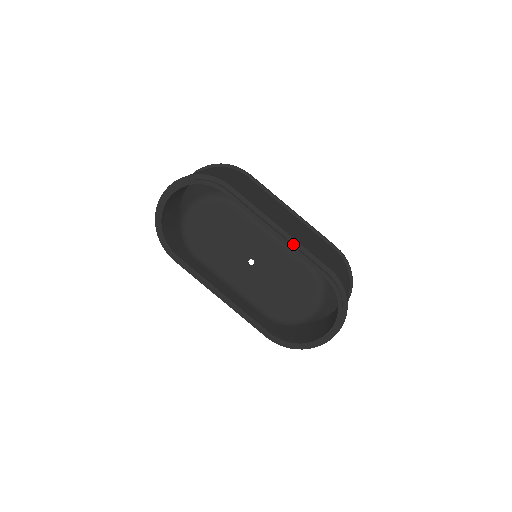
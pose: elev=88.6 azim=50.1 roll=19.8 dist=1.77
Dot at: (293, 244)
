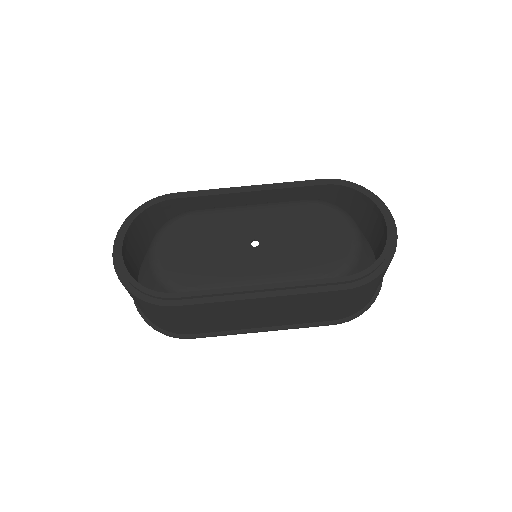
Dot at: (273, 188)
